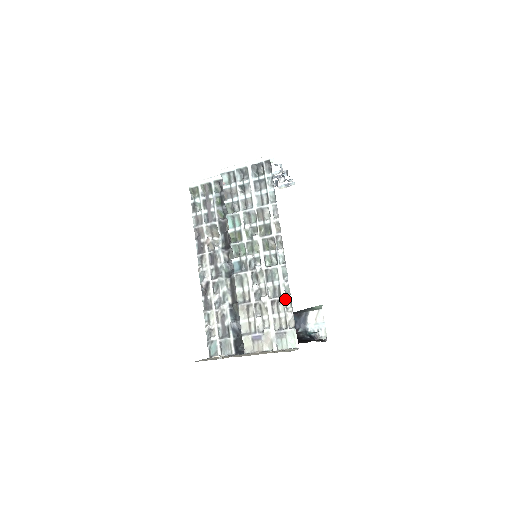
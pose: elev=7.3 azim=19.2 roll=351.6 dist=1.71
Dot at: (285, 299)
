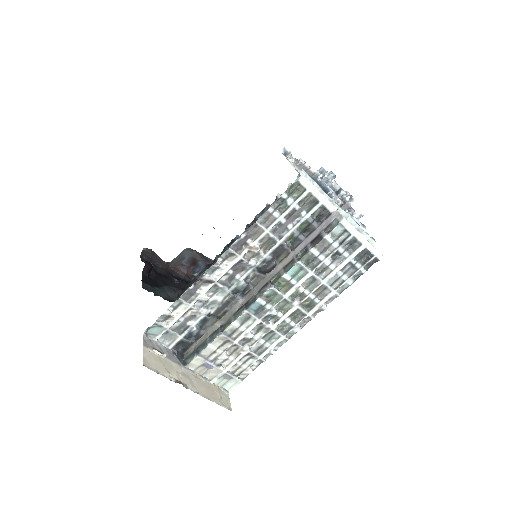
Dot at: (260, 360)
